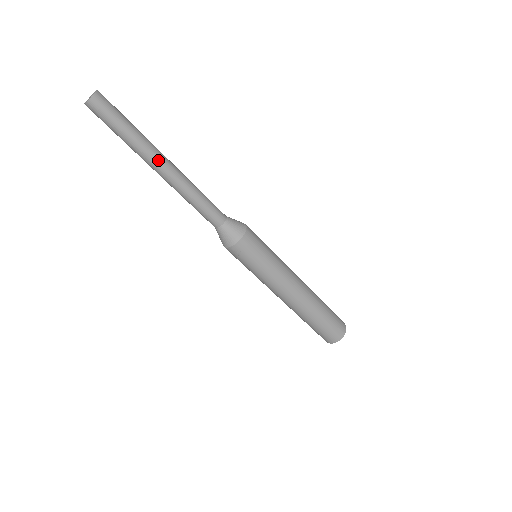
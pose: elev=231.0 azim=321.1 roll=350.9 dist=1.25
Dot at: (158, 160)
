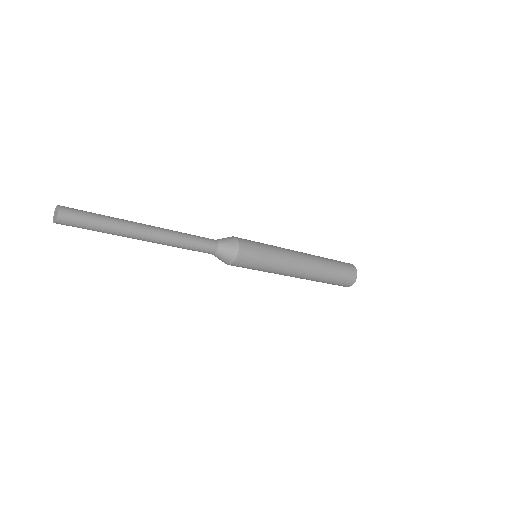
Dot at: (138, 232)
